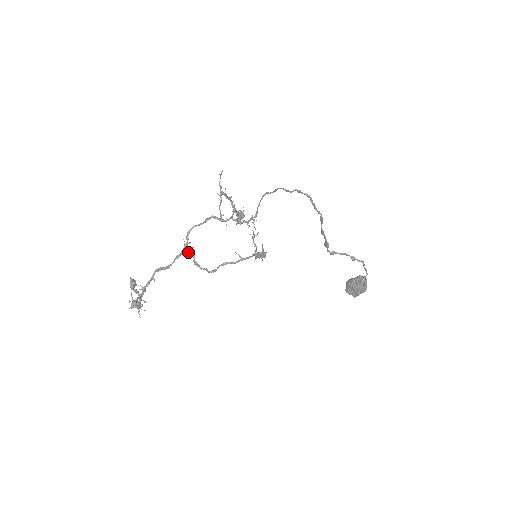
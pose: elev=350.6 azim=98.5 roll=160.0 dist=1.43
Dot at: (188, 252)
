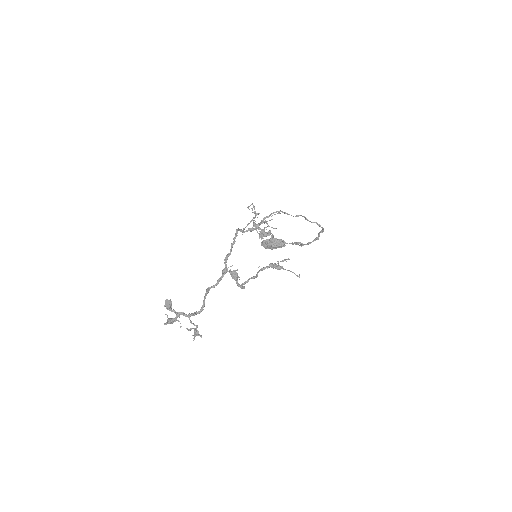
Dot at: occluded
